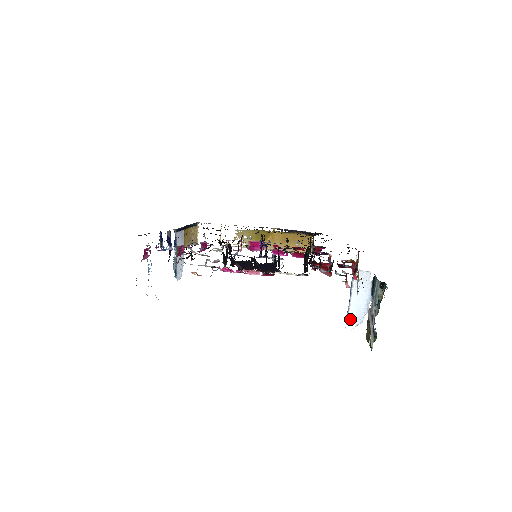
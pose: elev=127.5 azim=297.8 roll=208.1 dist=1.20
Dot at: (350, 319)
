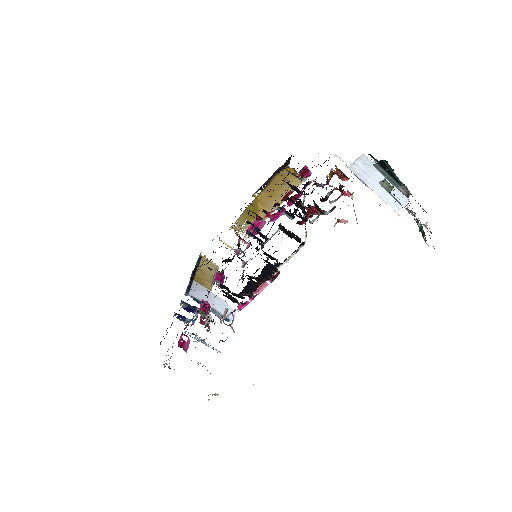
Dot at: (395, 208)
